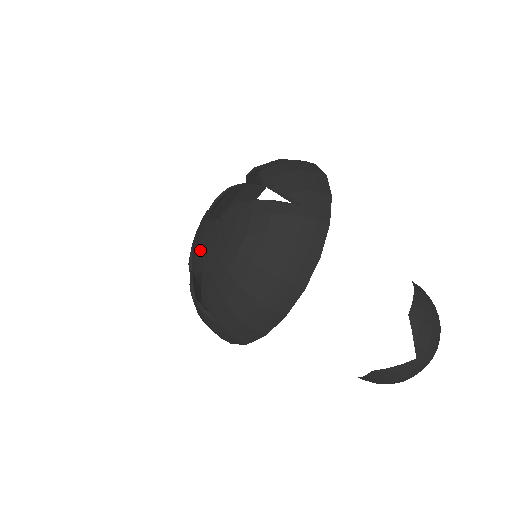
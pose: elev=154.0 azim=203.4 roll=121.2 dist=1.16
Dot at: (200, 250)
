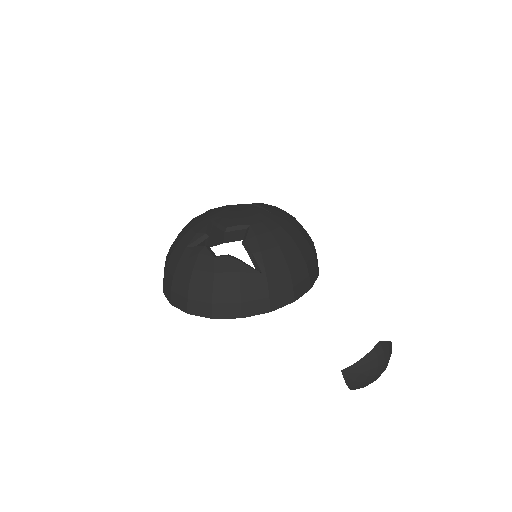
Dot at: (238, 214)
